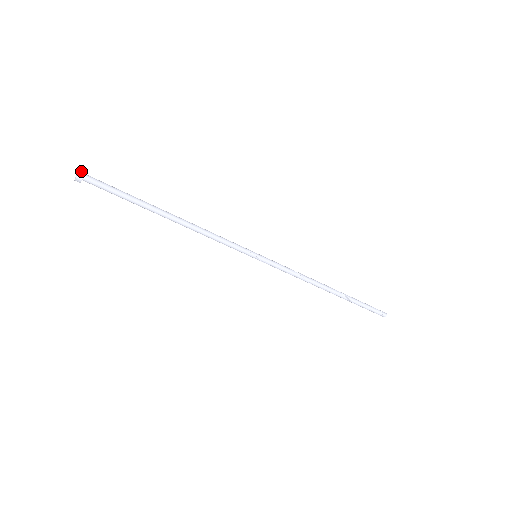
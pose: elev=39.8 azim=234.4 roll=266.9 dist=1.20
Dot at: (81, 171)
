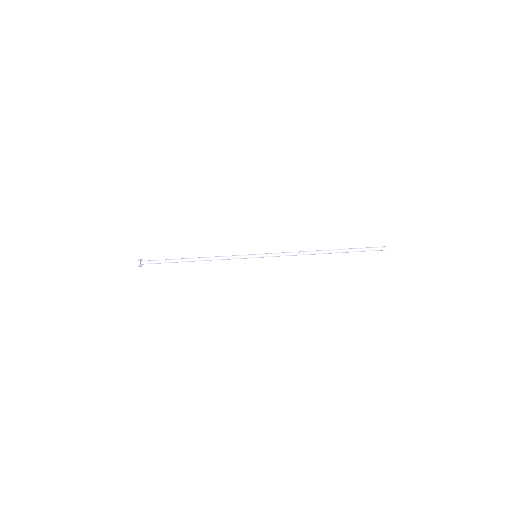
Dot at: (138, 260)
